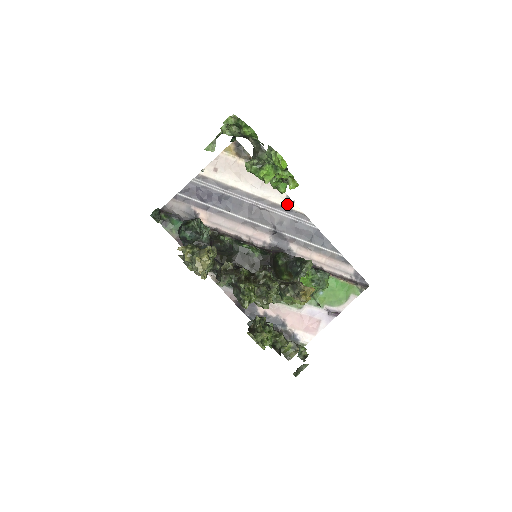
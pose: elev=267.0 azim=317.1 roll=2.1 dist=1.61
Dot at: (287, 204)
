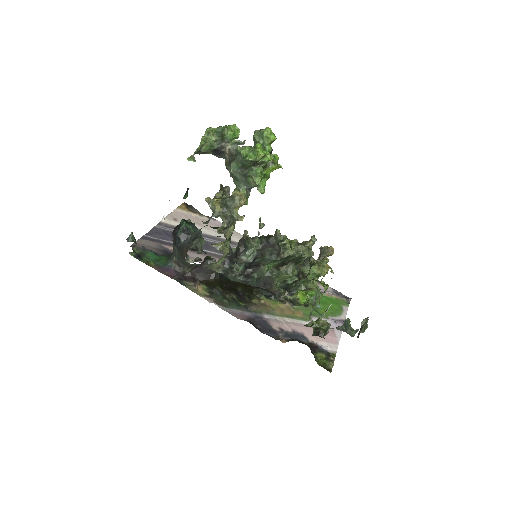
Dot at: occluded
